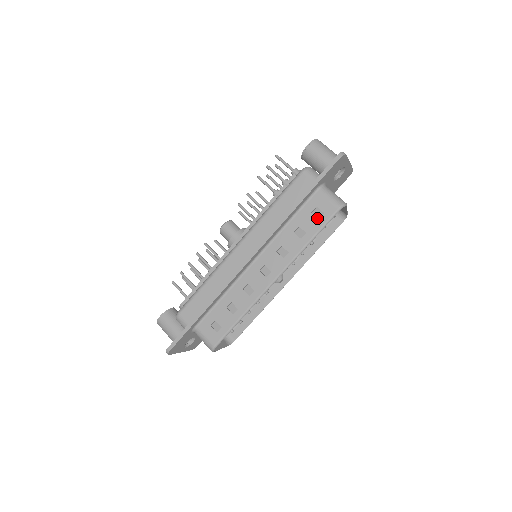
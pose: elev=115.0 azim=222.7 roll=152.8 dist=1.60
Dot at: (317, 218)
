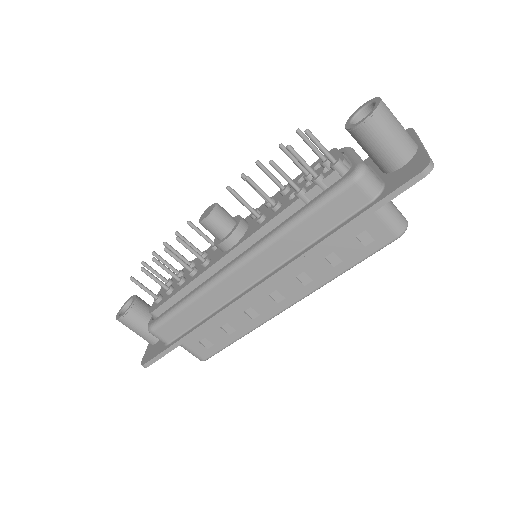
Dot at: (363, 245)
